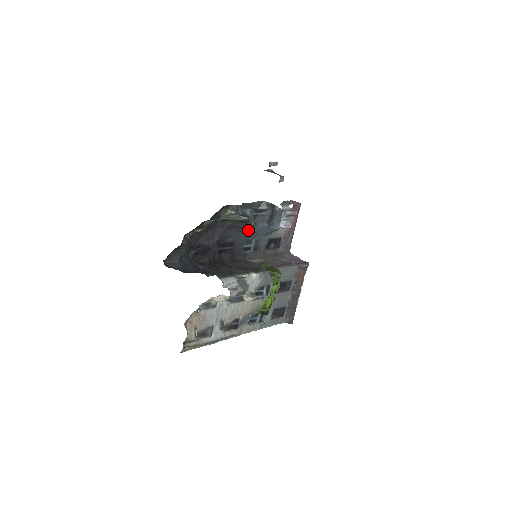
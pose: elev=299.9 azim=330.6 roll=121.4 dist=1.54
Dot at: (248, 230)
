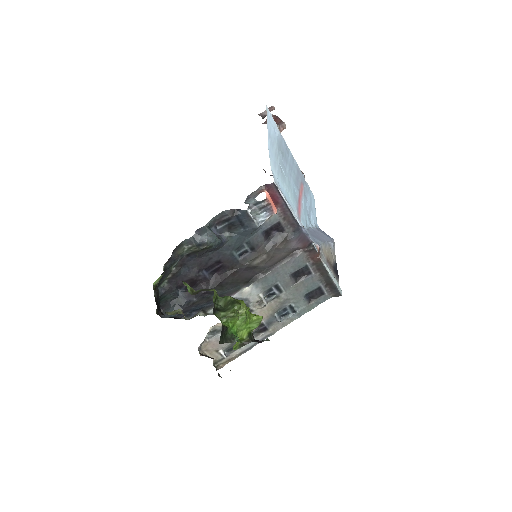
Dot at: (226, 243)
